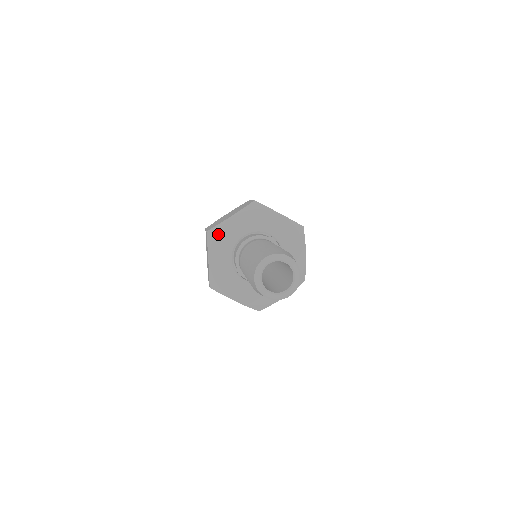
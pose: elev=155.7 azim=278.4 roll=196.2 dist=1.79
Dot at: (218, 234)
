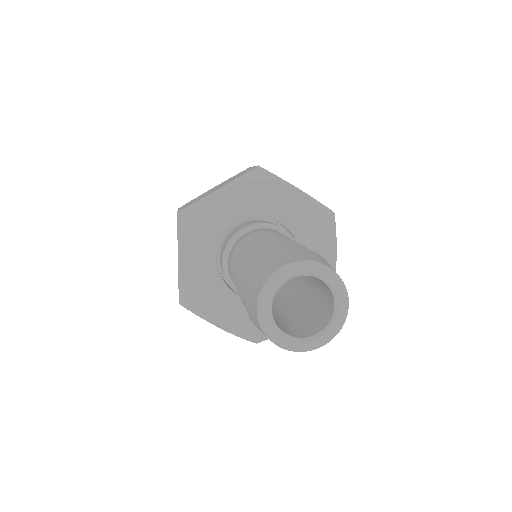
Dot at: (196, 217)
